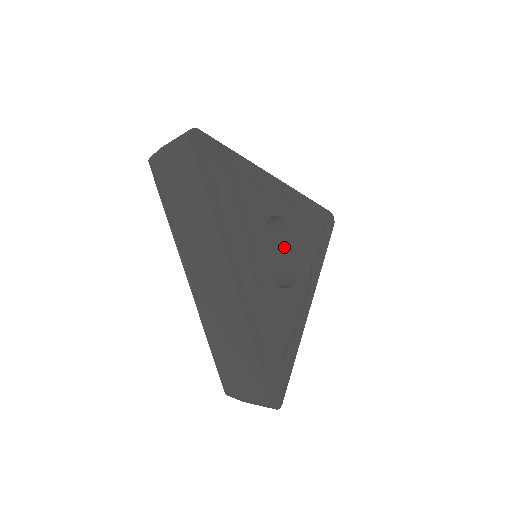
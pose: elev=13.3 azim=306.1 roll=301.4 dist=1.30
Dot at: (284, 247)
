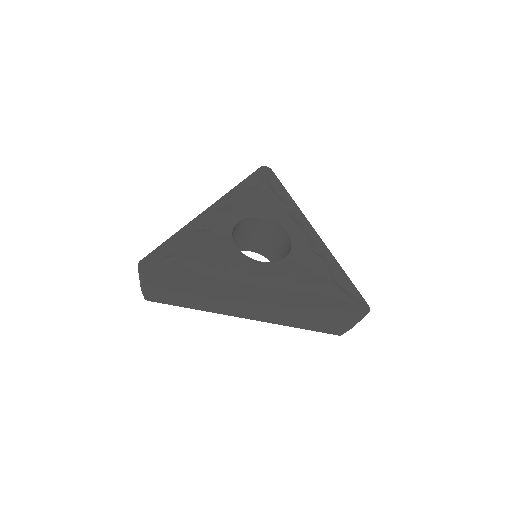
Dot at: (262, 229)
